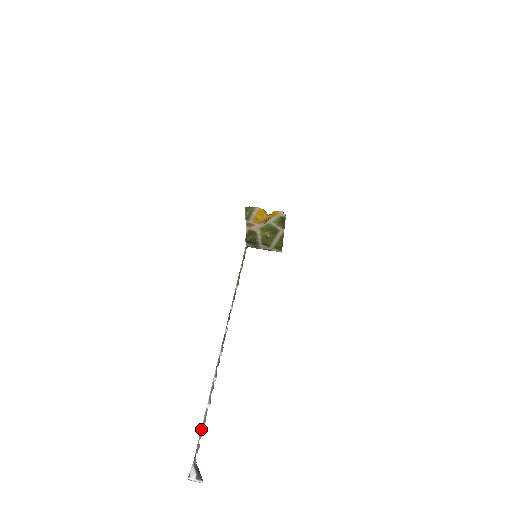
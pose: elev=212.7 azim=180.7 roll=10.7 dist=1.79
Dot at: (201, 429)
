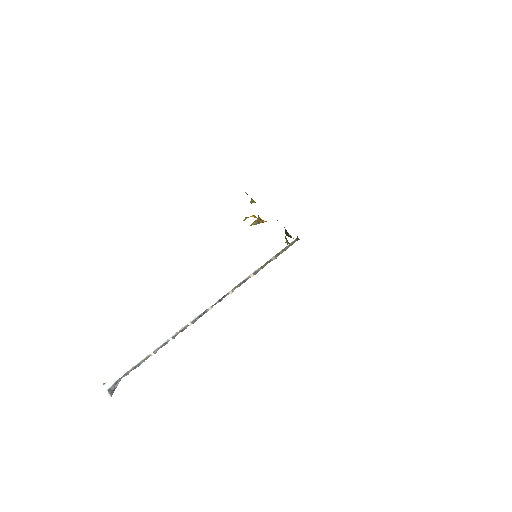
Dot at: (137, 364)
